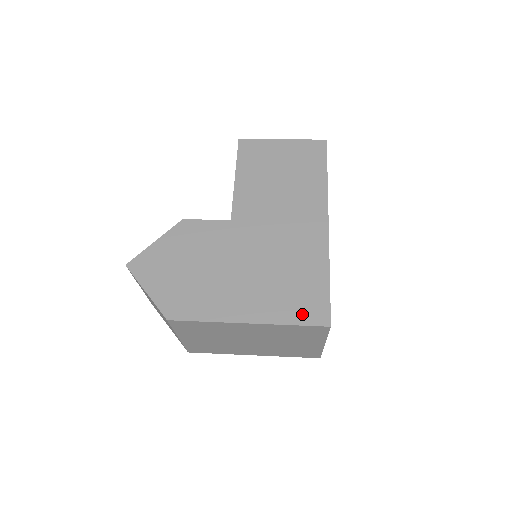
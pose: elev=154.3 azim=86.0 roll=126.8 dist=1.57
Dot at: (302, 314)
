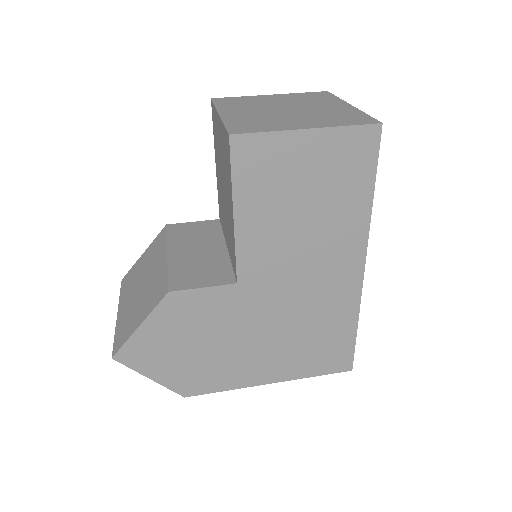
Dot at: (325, 366)
